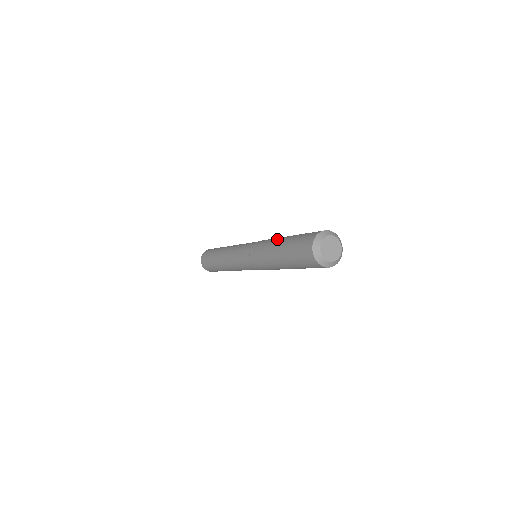
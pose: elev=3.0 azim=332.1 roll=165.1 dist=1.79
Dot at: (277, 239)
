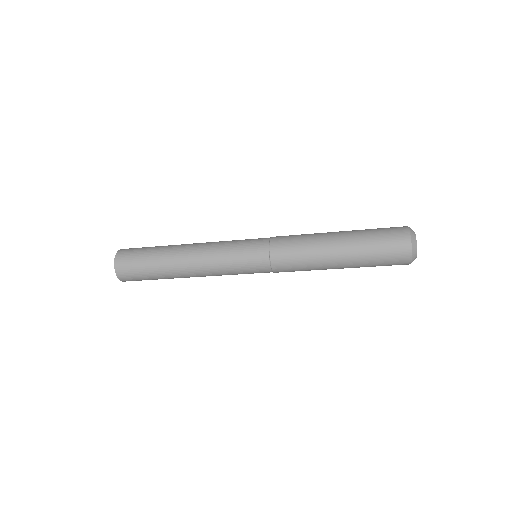
Dot at: occluded
